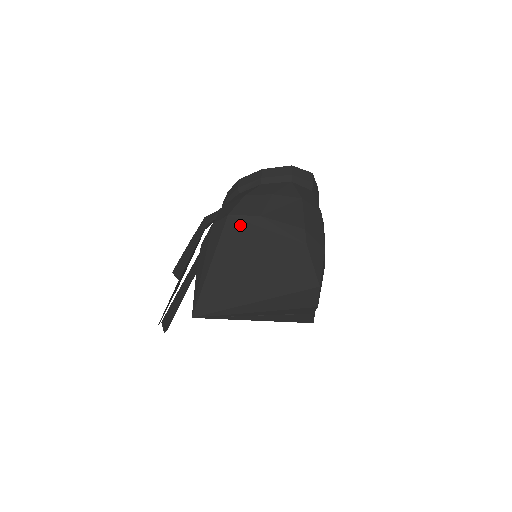
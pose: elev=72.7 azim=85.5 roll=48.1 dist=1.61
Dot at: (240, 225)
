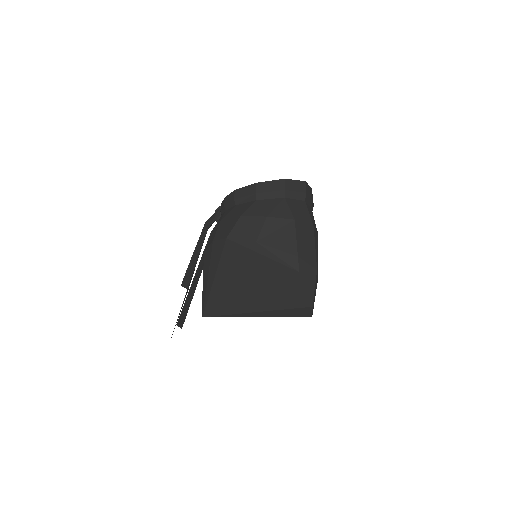
Dot at: (238, 248)
